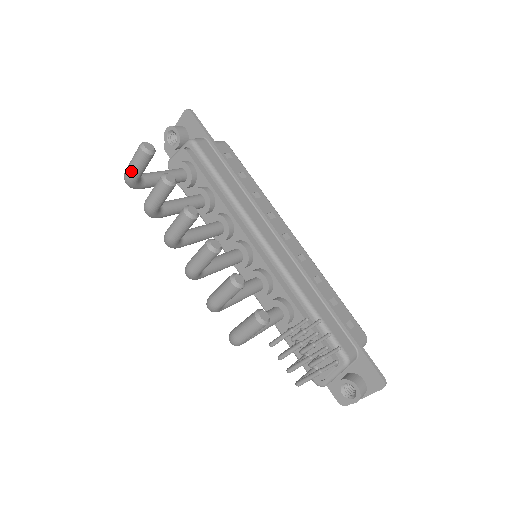
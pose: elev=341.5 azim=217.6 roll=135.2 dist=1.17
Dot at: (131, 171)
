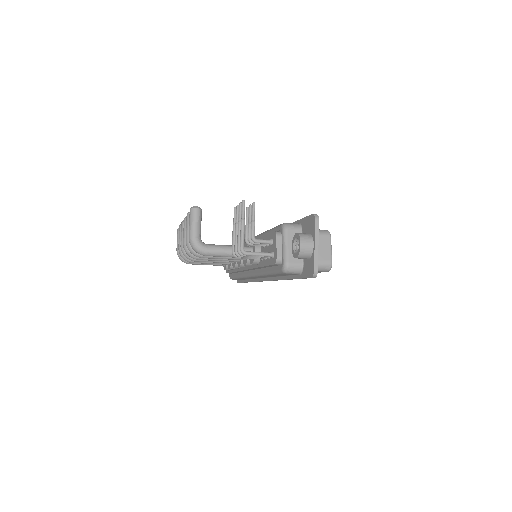
Dot at: (177, 245)
